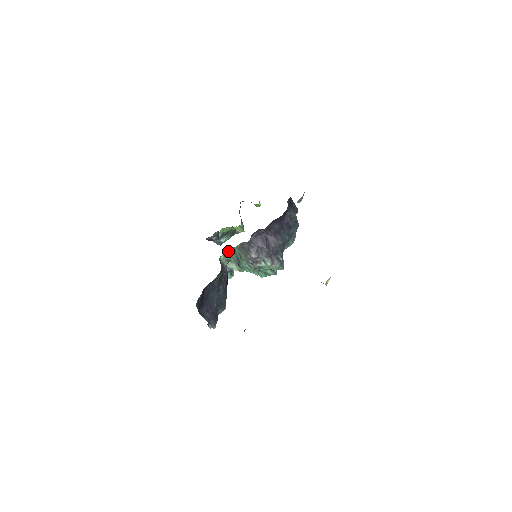
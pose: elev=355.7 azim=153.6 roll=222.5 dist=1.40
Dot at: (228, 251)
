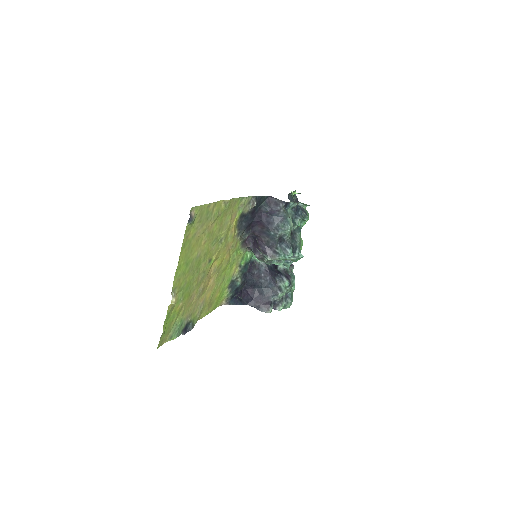
Dot at: occluded
